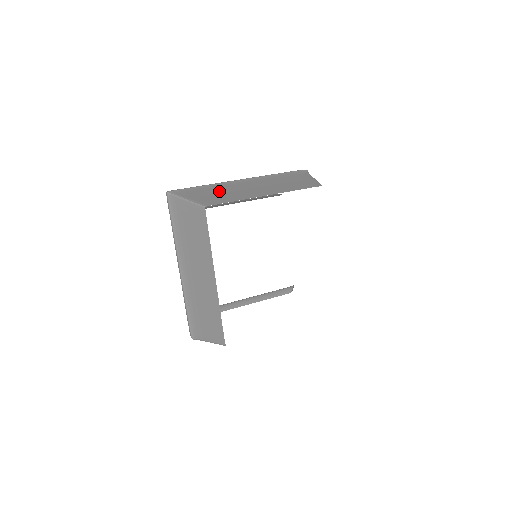
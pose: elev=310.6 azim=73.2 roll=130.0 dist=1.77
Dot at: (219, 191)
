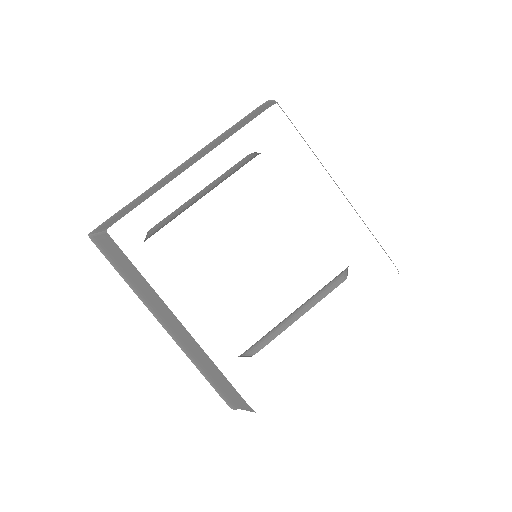
Dot at: (142, 197)
